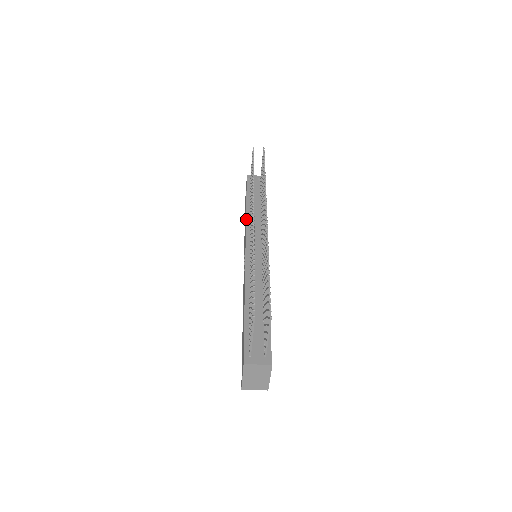
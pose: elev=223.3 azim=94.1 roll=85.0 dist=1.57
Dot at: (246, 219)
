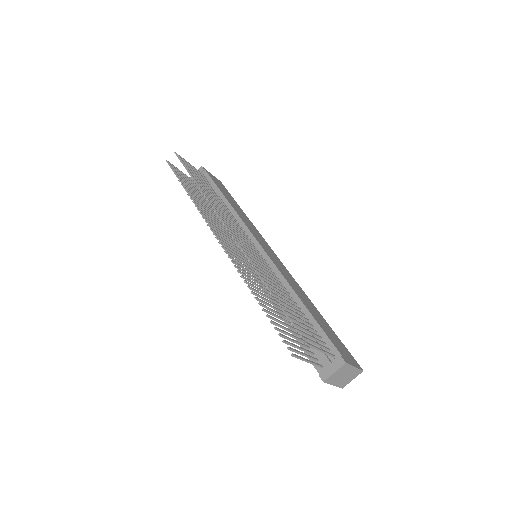
Dot at: occluded
